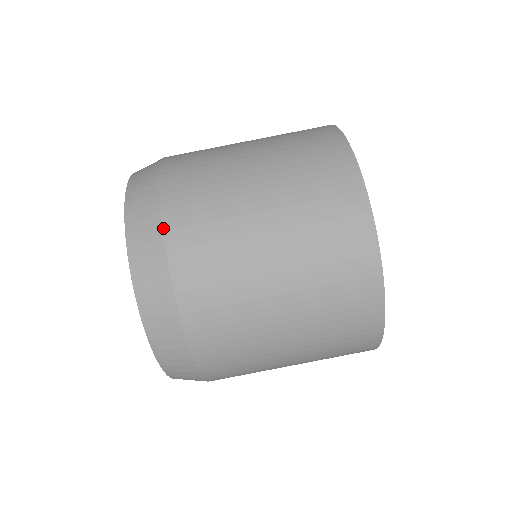
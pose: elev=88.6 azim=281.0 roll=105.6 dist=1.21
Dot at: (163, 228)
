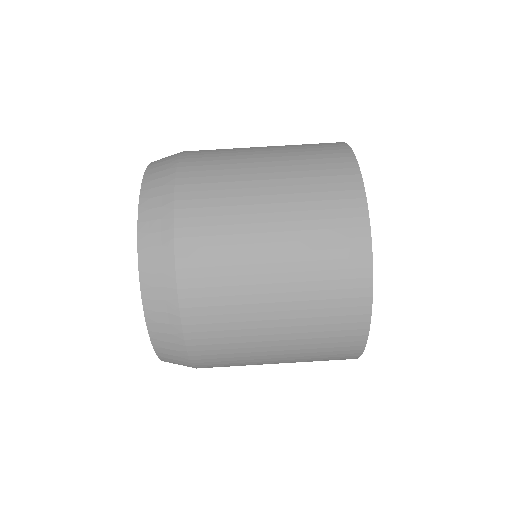
Dot at: (181, 315)
